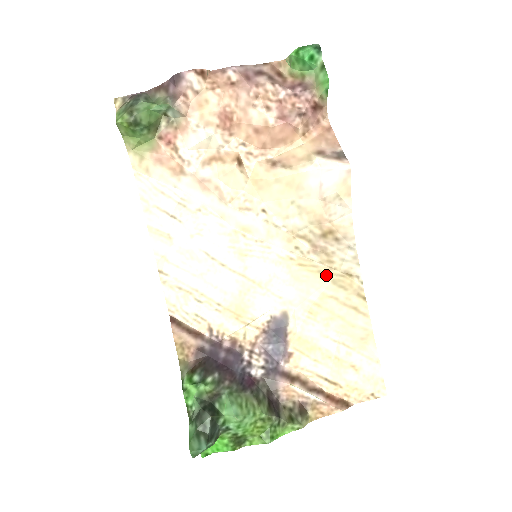
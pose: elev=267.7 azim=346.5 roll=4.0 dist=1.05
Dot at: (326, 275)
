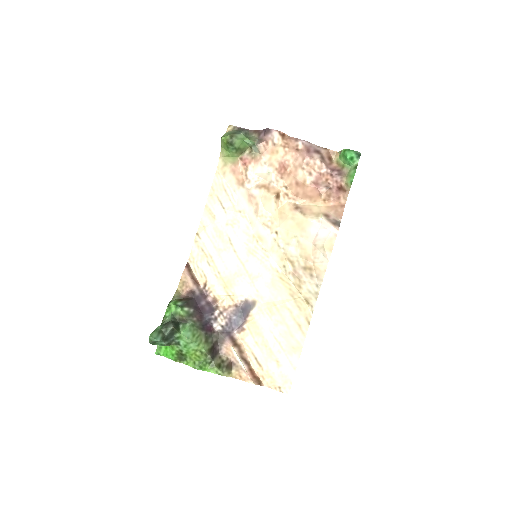
Dot at: (293, 294)
